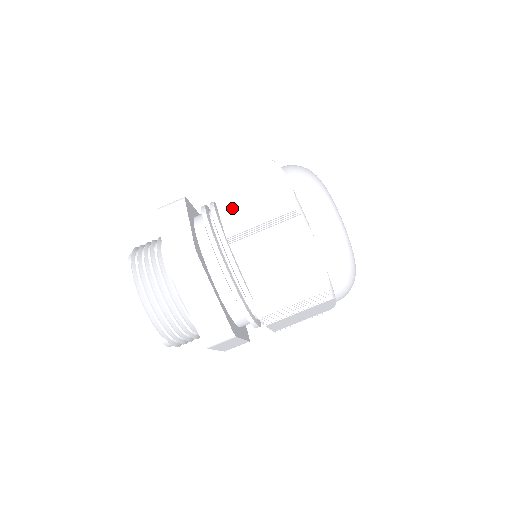
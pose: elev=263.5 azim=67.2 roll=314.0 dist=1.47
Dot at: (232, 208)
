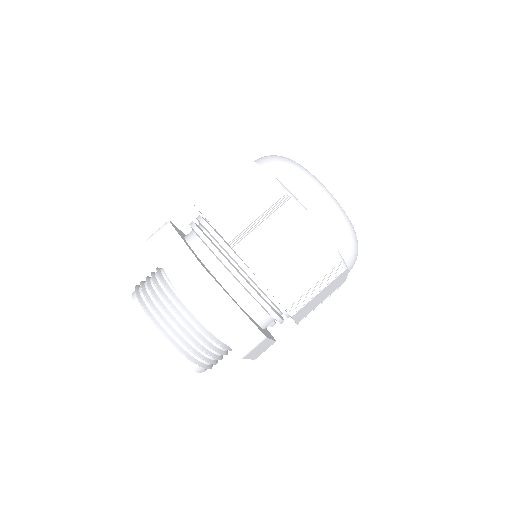
Dot at: occluded
